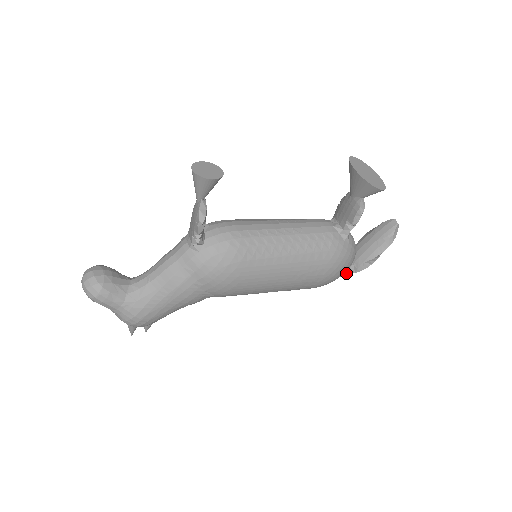
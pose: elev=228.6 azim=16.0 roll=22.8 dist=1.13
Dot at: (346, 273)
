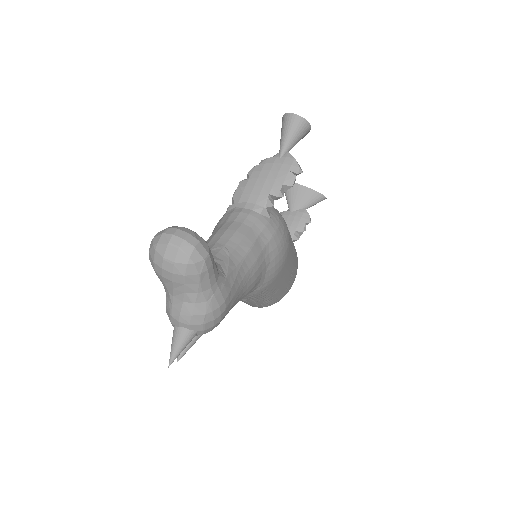
Dot at: occluded
